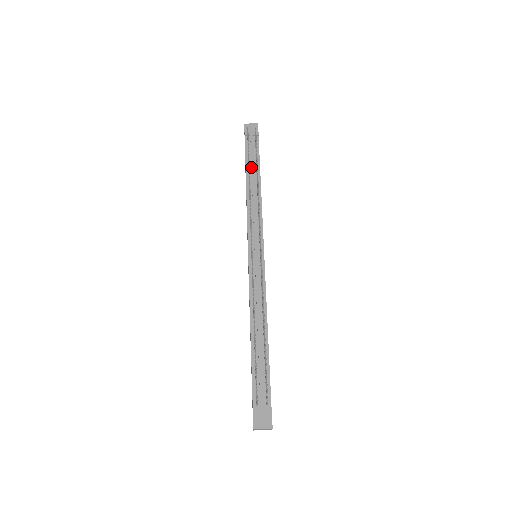
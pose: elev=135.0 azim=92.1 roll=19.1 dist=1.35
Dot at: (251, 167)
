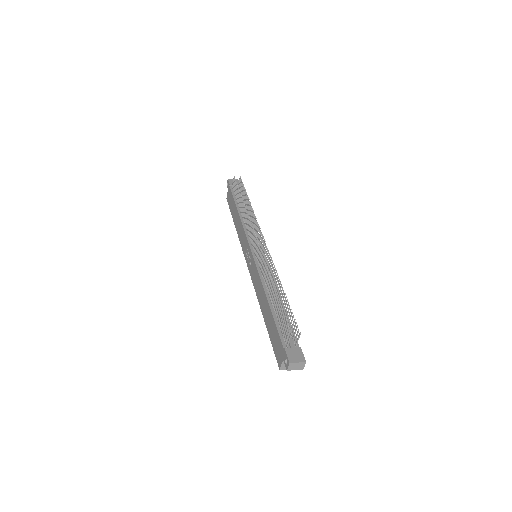
Dot at: occluded
